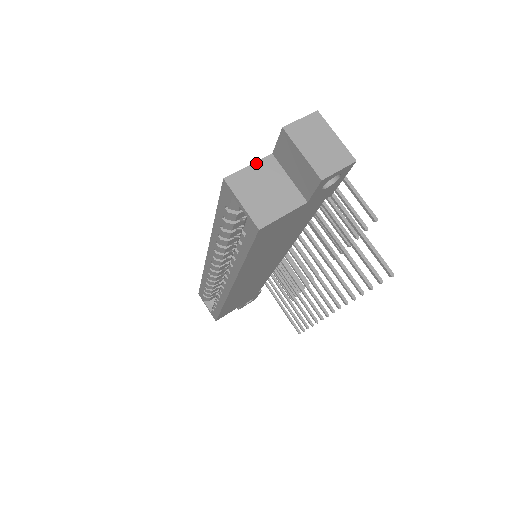
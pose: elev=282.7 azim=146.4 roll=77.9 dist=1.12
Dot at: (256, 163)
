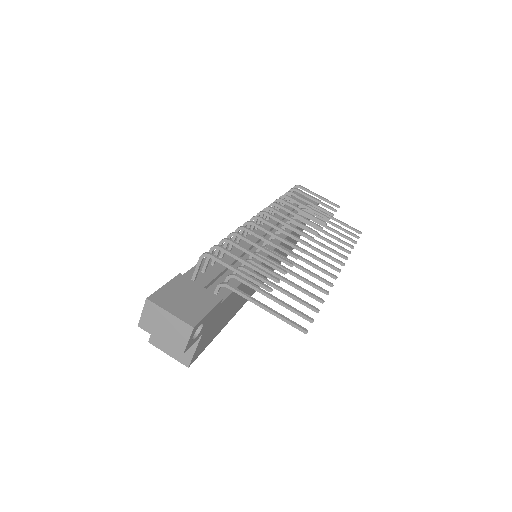
Dot at: occluded
